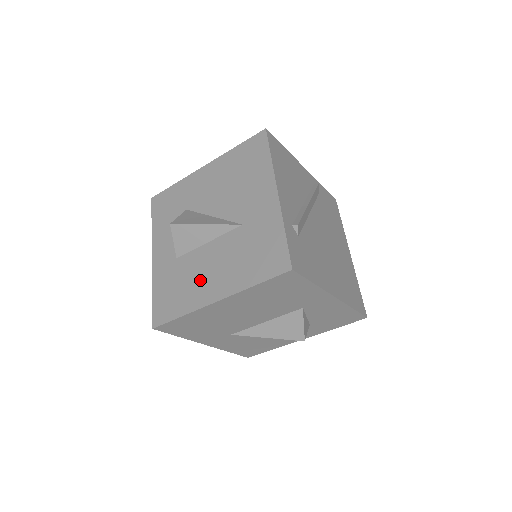
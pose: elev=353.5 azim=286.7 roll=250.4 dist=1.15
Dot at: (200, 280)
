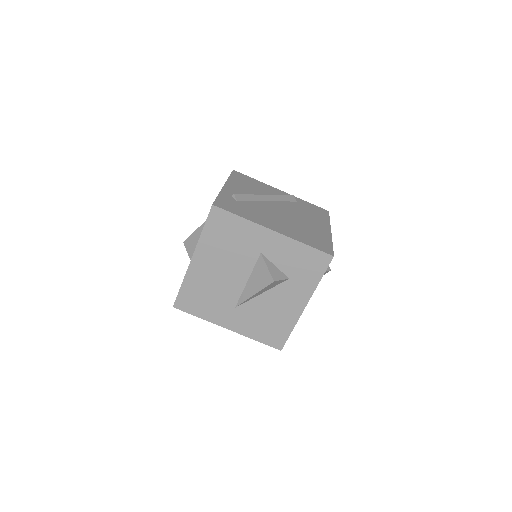
Dot at: occluded
